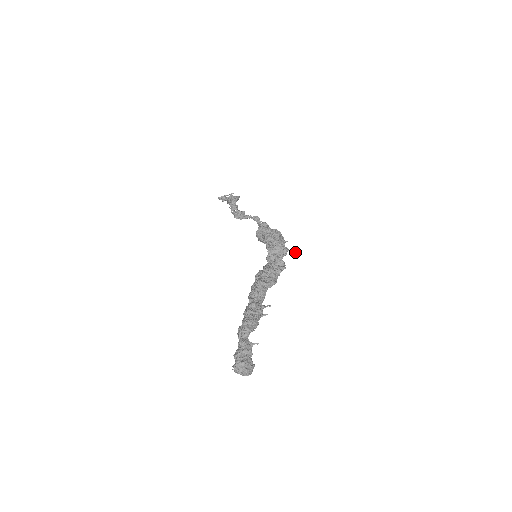
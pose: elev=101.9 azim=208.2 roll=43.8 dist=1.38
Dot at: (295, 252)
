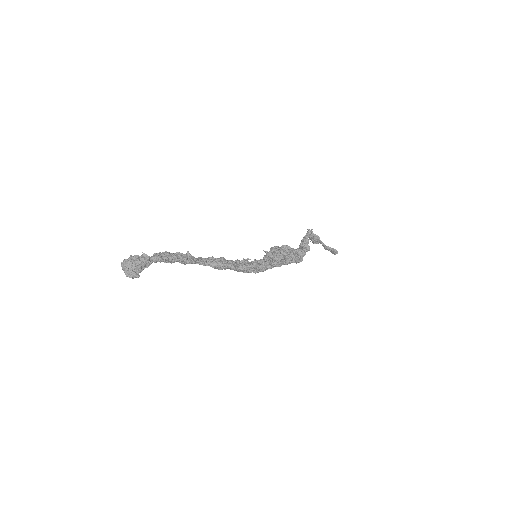
Dot at: (275, 263)
